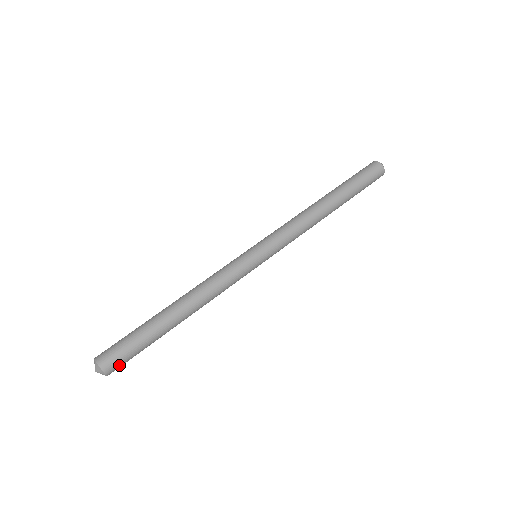
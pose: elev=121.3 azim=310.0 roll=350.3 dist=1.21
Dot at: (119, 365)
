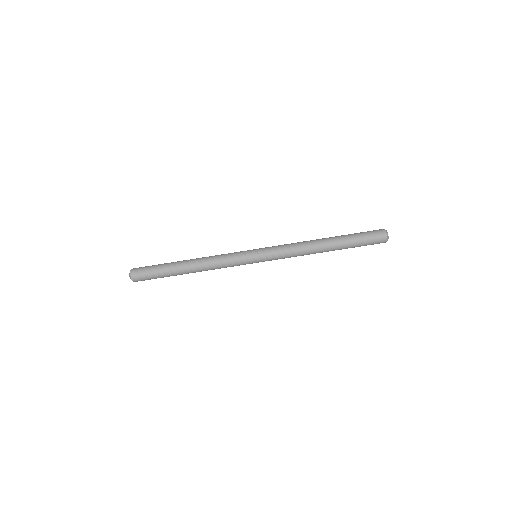
Dot at: (142, 280)
